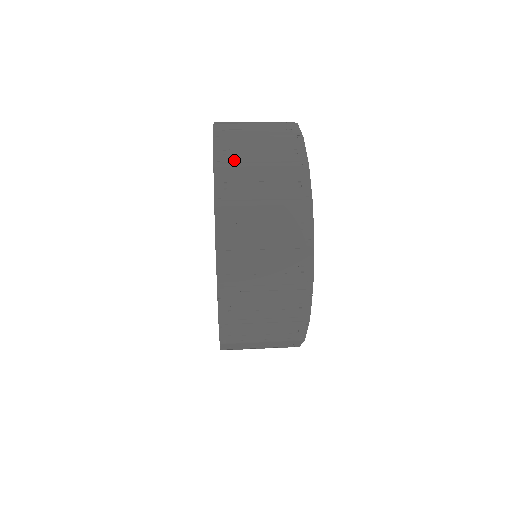
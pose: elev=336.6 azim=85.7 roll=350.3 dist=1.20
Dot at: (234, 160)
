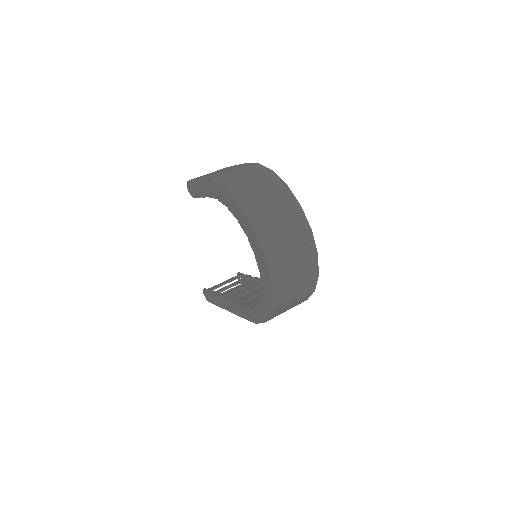
Dot at: (246, 197)
